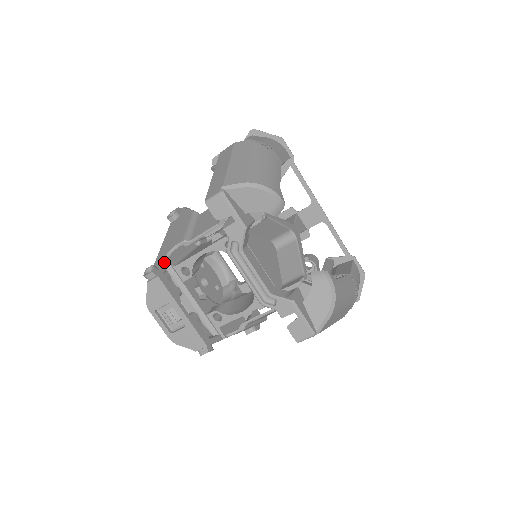
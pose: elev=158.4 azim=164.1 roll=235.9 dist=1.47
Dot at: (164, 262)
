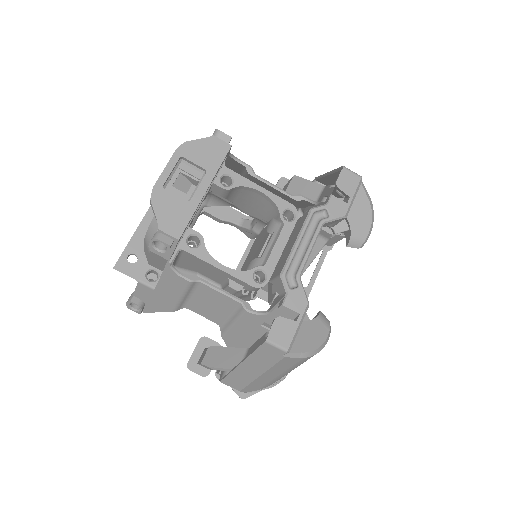
Dot at: occluded
